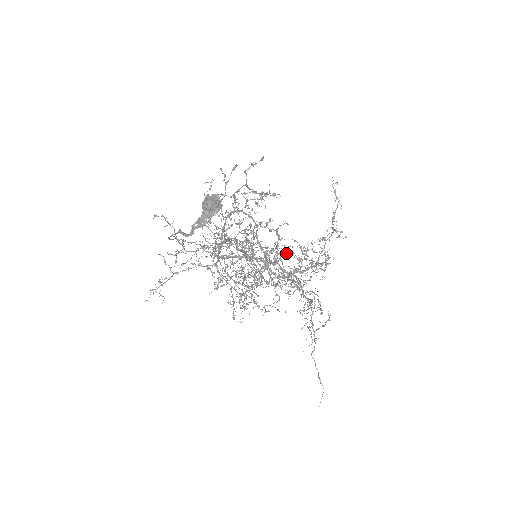
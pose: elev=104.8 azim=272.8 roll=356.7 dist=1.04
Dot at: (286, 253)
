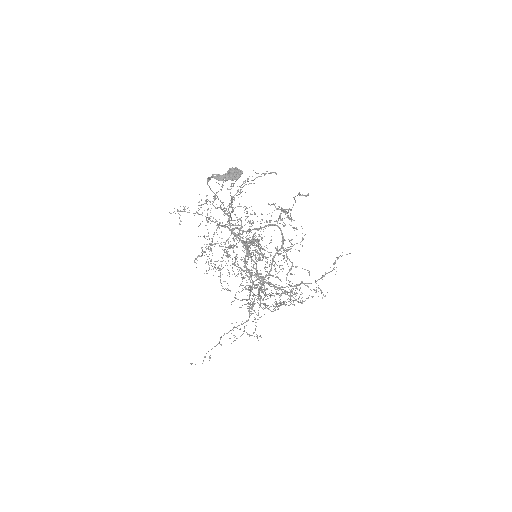
Dot at: occluded
